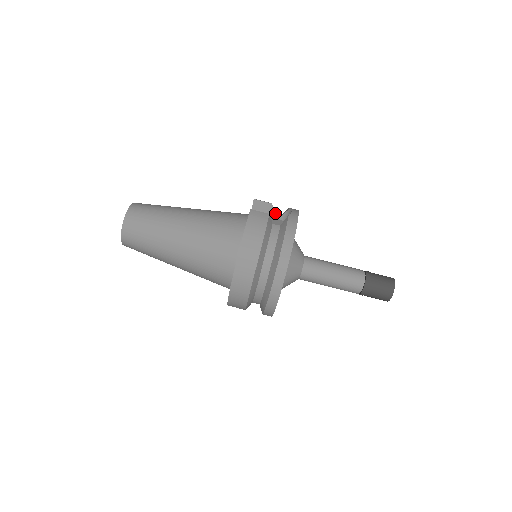
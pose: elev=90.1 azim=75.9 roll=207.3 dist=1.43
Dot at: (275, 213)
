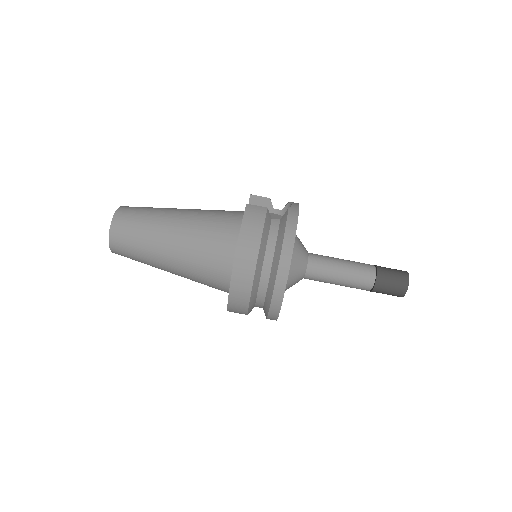
Dot at: occluded
